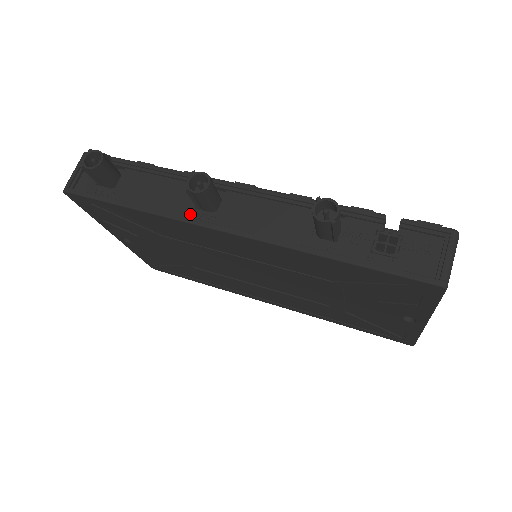
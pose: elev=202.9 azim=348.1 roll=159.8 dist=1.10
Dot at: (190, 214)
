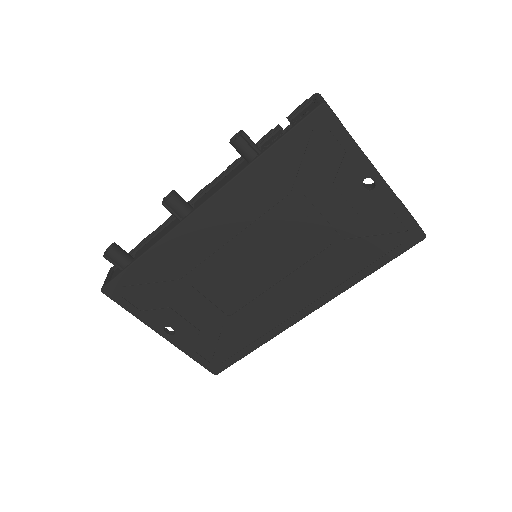
Dot at: occluded
